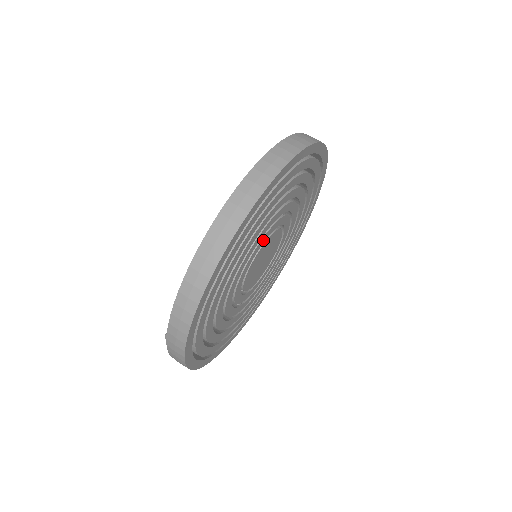
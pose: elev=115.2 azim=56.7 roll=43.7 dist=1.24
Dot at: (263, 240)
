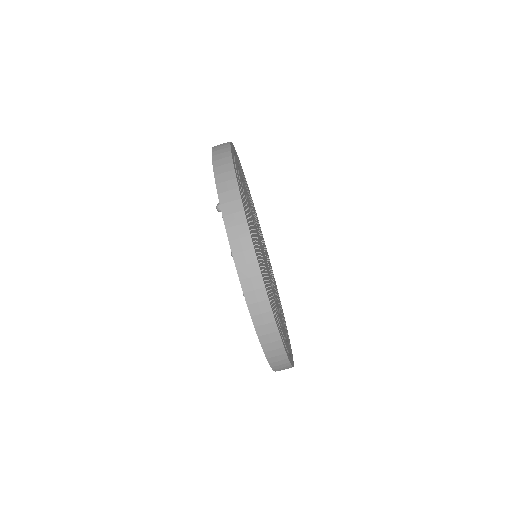
Dot at: (266, 272)
